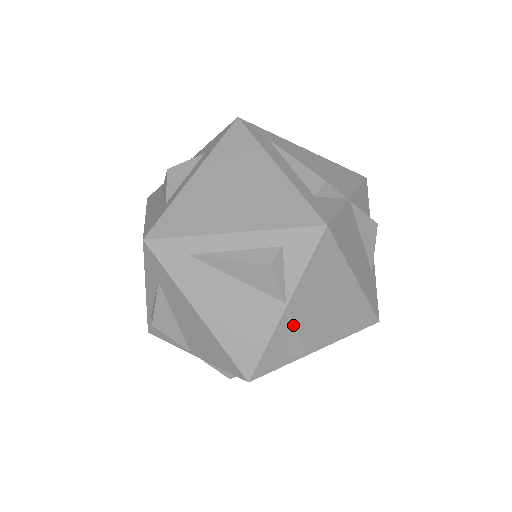
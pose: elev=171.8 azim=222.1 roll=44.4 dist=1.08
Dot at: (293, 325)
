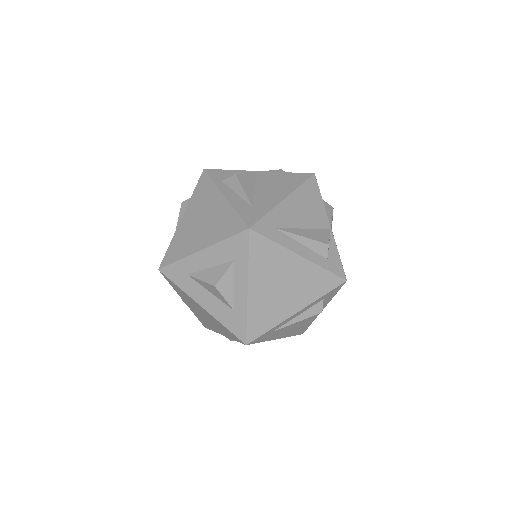
Dot at: occluded
